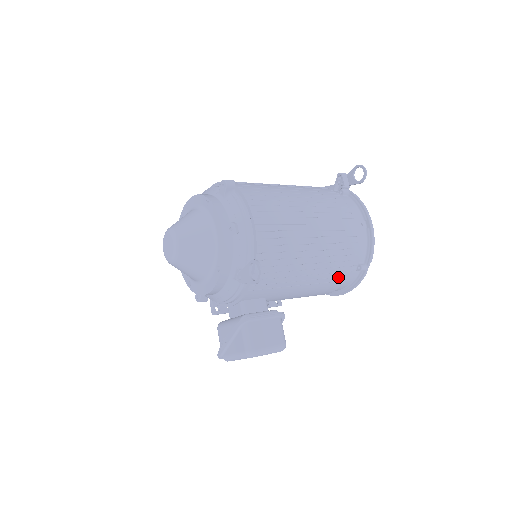
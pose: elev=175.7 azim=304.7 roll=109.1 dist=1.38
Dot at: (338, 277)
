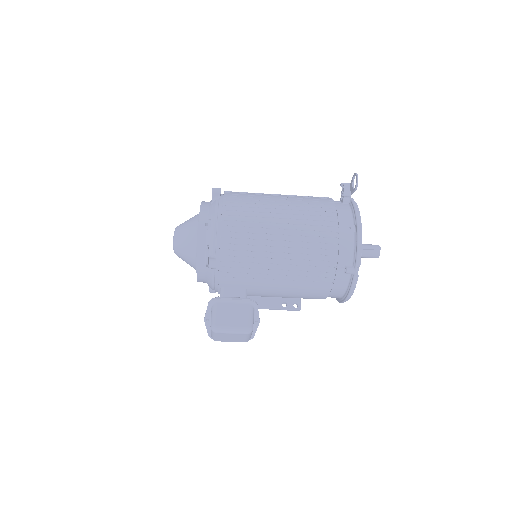
Dot at: (321, 277)
